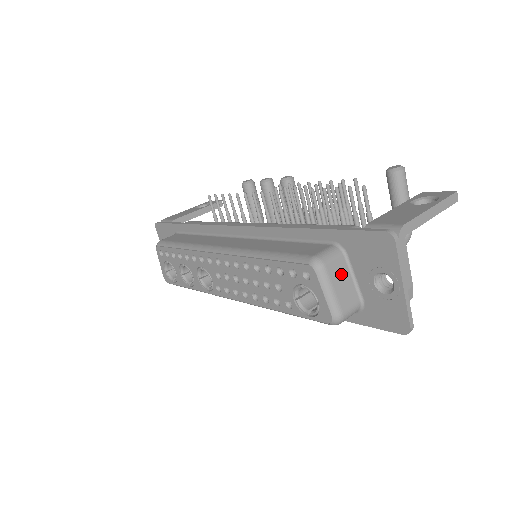
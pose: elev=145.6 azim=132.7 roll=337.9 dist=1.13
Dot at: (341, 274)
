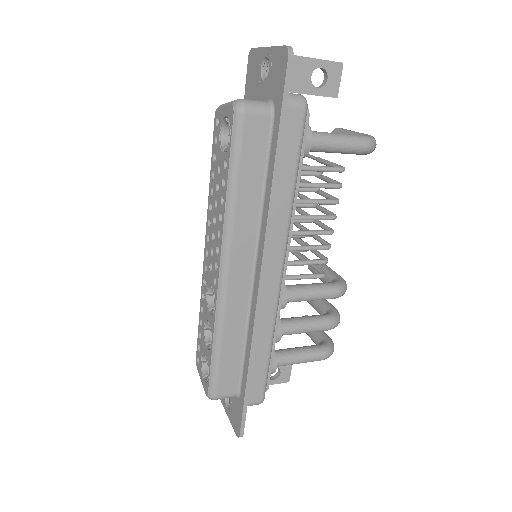
Dot at: occluded
